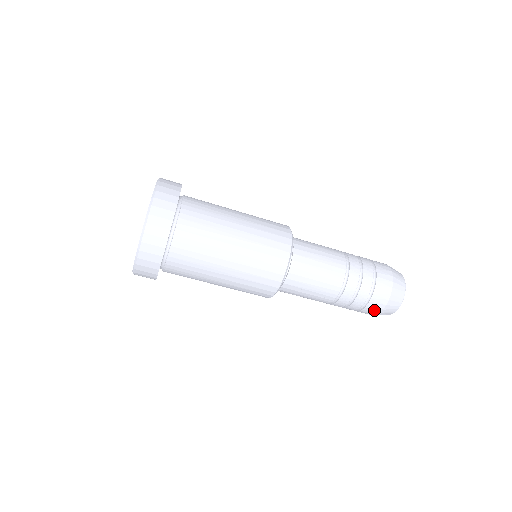
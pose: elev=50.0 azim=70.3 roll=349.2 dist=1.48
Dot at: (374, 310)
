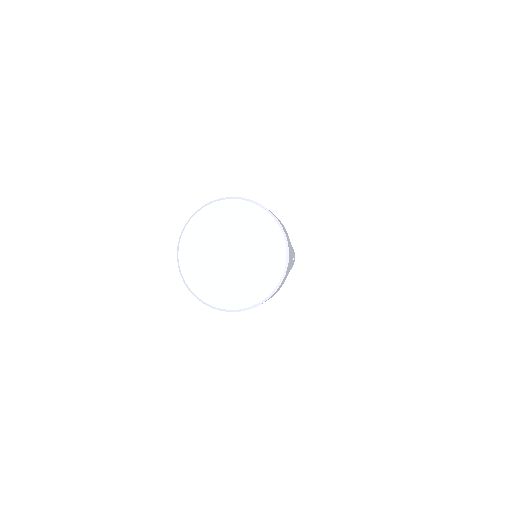
Dot at: occluded
